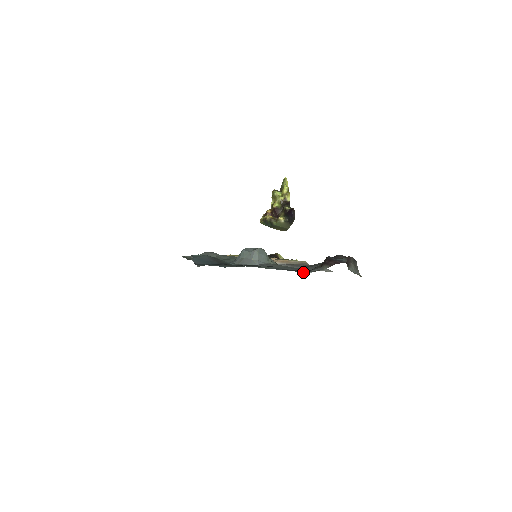
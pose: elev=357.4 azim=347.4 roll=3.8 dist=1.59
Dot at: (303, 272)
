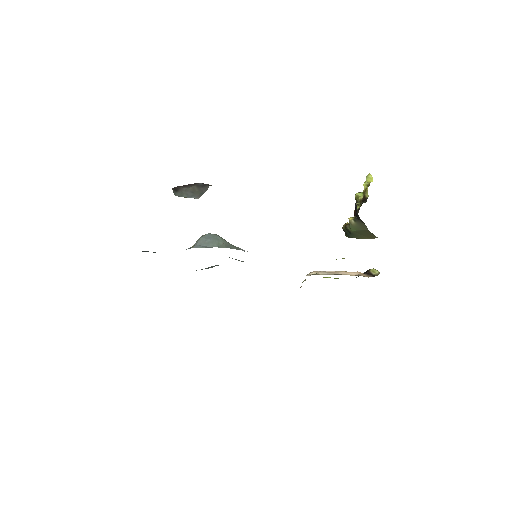
Dot at: occluded
